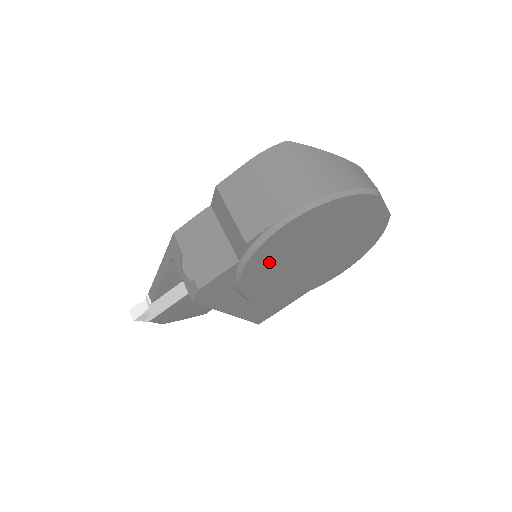
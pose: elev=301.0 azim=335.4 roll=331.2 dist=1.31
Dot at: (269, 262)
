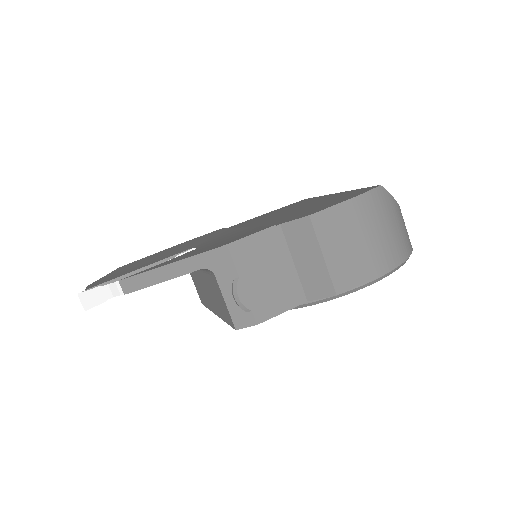
Dot at: occluded
